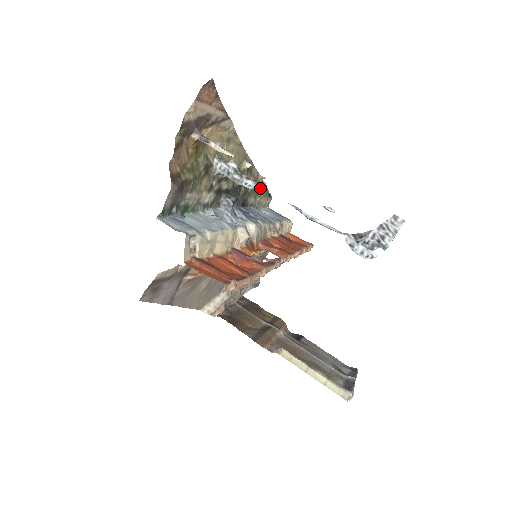
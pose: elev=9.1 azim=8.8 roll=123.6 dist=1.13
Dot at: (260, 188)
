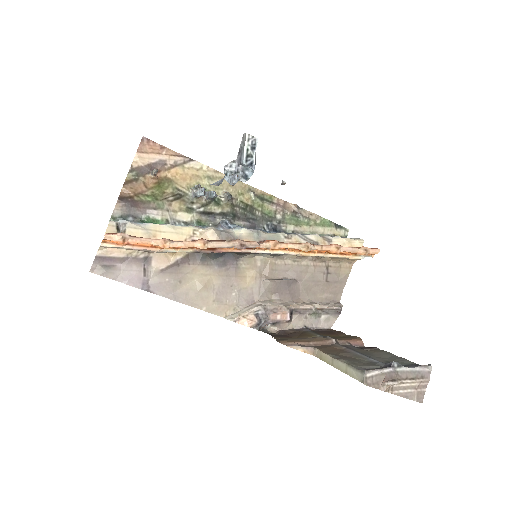
Dot at: (302, 216)
